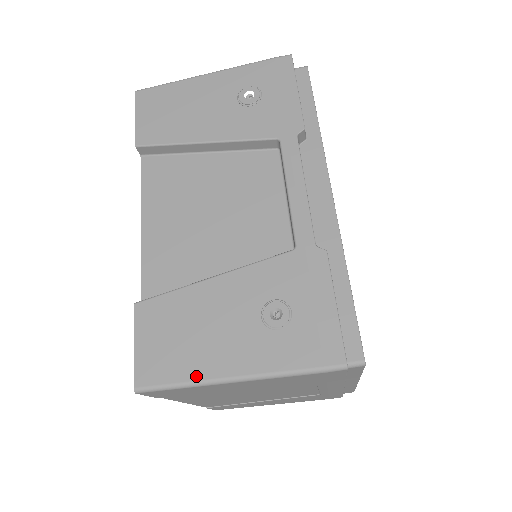
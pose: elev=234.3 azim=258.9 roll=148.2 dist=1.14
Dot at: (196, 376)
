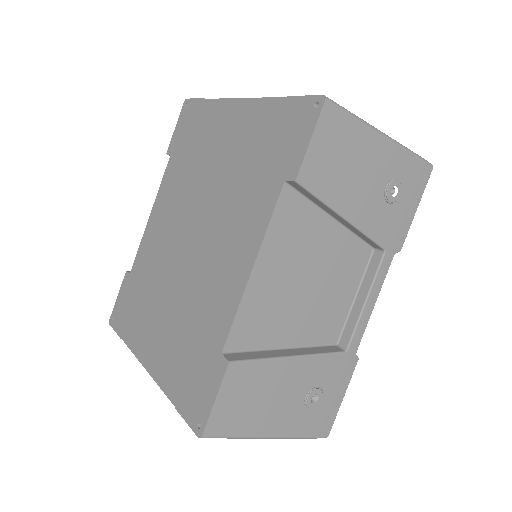
Dot at: (249, 433)
